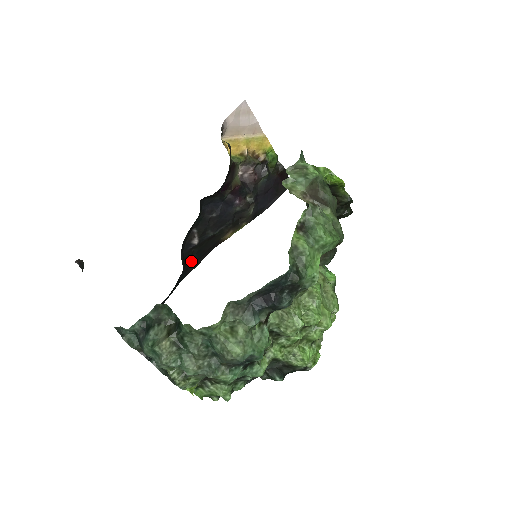
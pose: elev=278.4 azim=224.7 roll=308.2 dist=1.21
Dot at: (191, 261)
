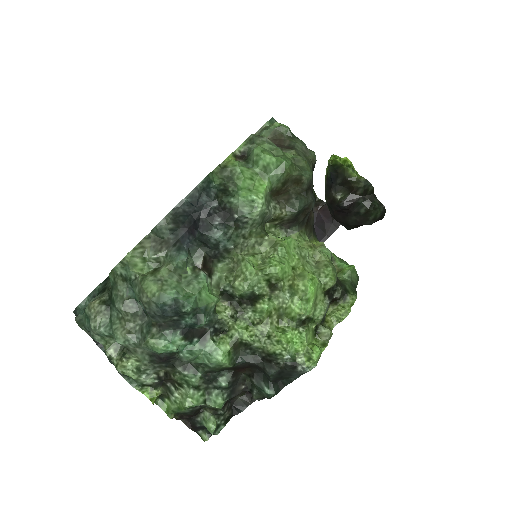
Dot at: occluded
